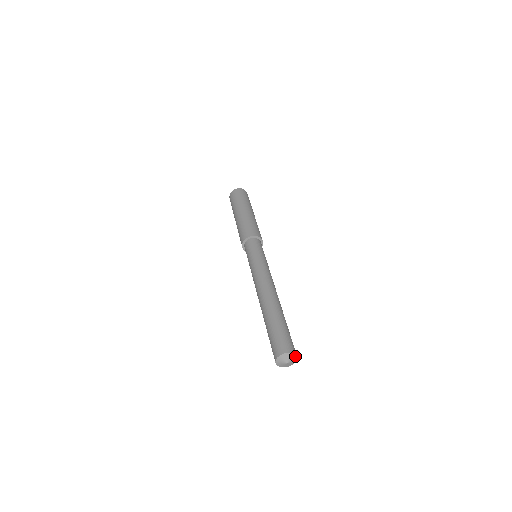
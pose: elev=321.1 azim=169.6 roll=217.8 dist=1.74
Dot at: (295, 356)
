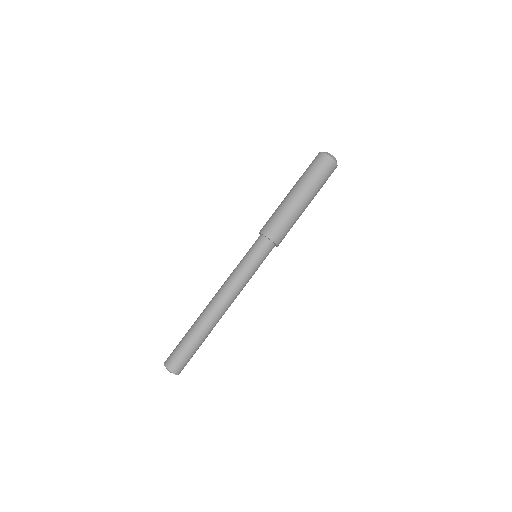
Dot at: occluded
